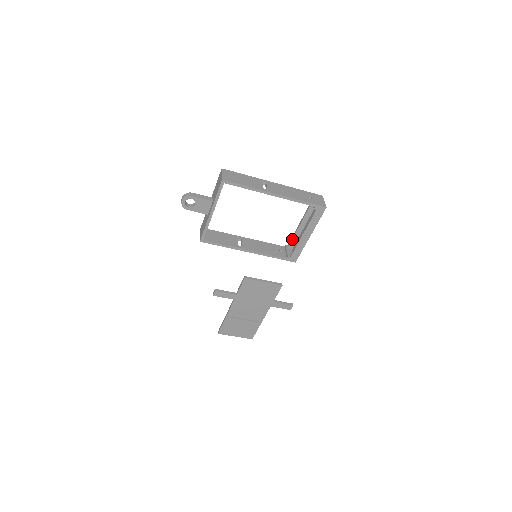
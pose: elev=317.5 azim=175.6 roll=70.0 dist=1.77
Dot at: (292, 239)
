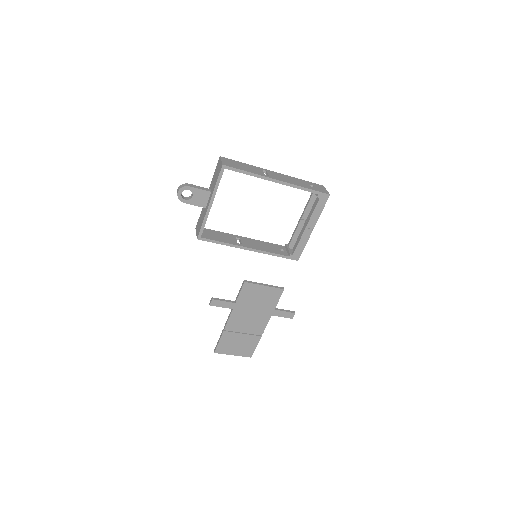
Dot at: (292, 236)
